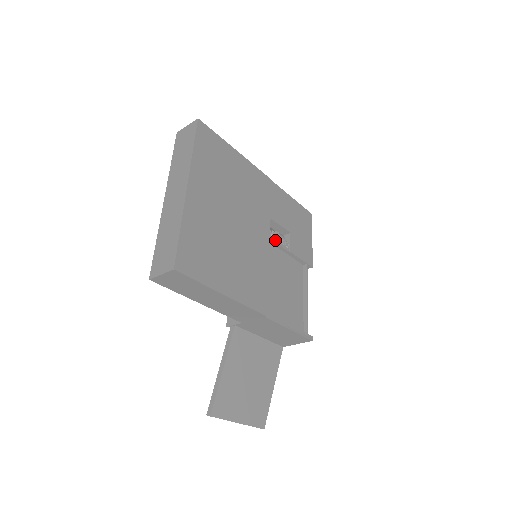
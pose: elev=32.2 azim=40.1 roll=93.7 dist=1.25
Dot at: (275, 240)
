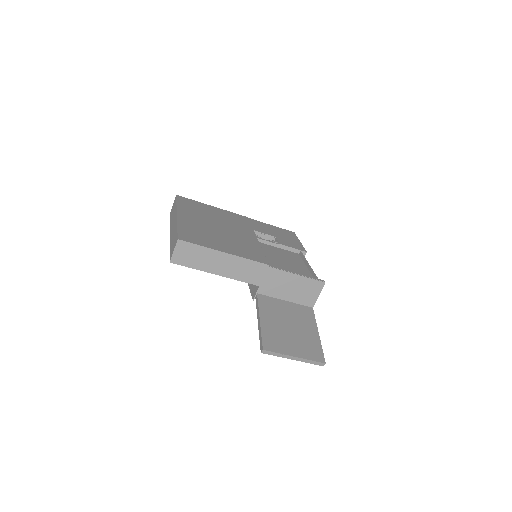
Dot at: (263, 239)
